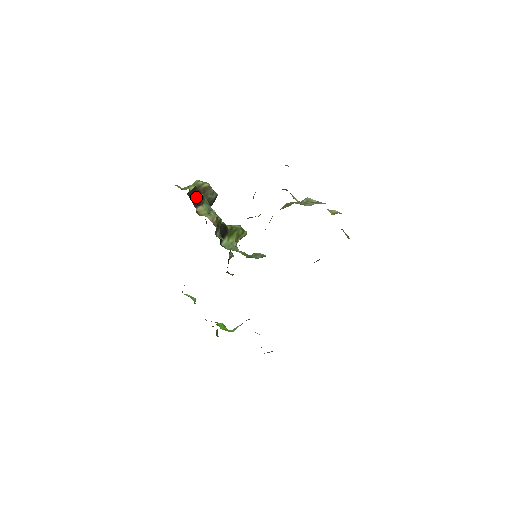
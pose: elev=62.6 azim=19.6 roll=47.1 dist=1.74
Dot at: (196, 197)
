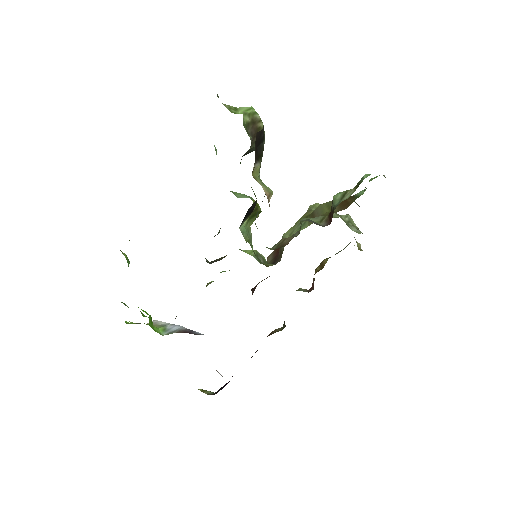
Dot at: (259, 144)
